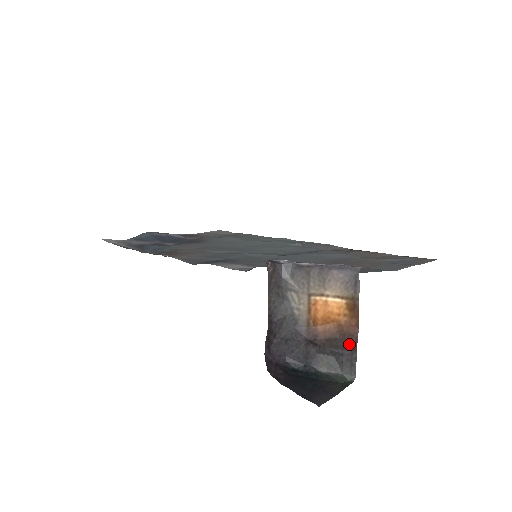
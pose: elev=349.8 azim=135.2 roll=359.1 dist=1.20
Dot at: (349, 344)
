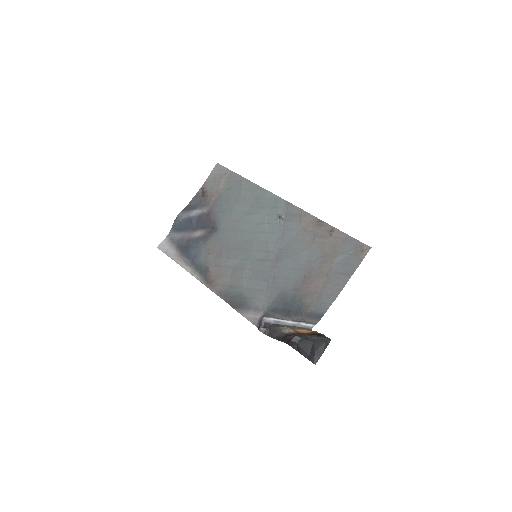
Dot at: occluded
